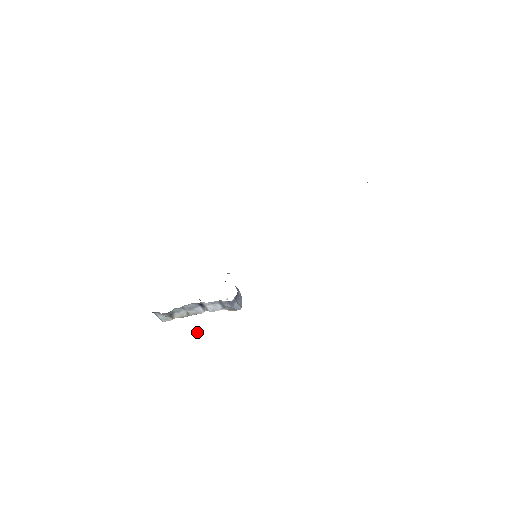
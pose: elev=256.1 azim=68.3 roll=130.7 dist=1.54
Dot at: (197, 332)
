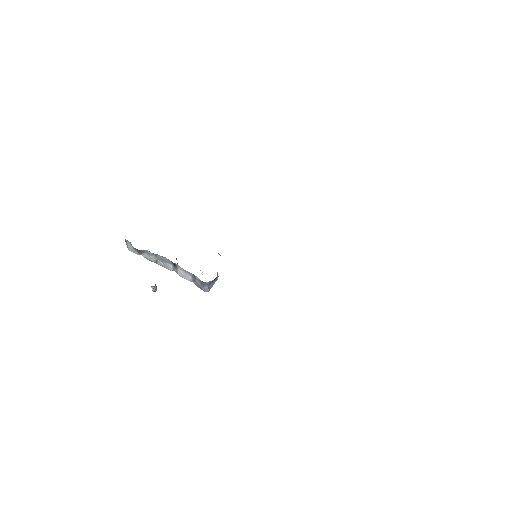
Dot at: (153, 288)
